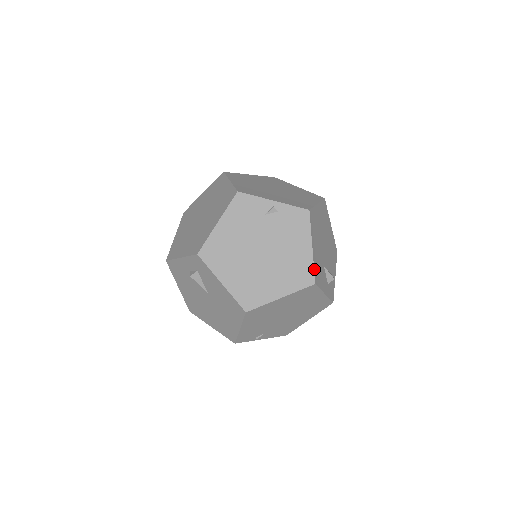
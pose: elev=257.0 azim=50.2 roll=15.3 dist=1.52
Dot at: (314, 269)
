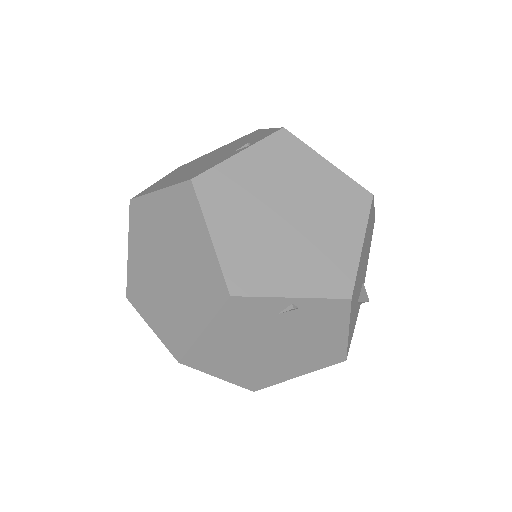
Dot at: (347, 349)
